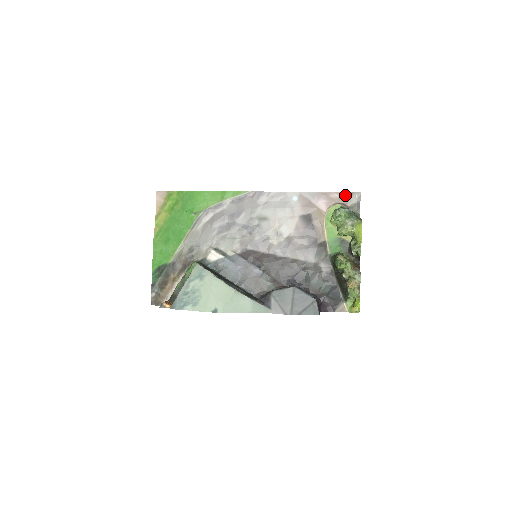
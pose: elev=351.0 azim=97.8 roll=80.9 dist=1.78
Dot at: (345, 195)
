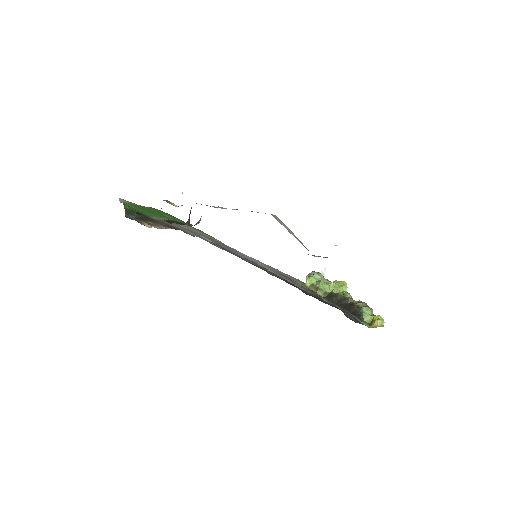
Dot at: occluded
